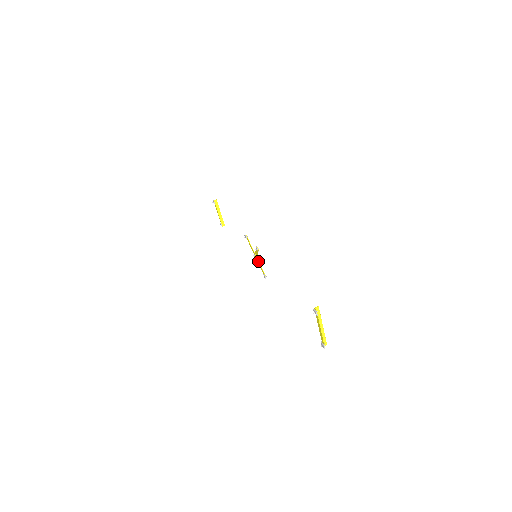
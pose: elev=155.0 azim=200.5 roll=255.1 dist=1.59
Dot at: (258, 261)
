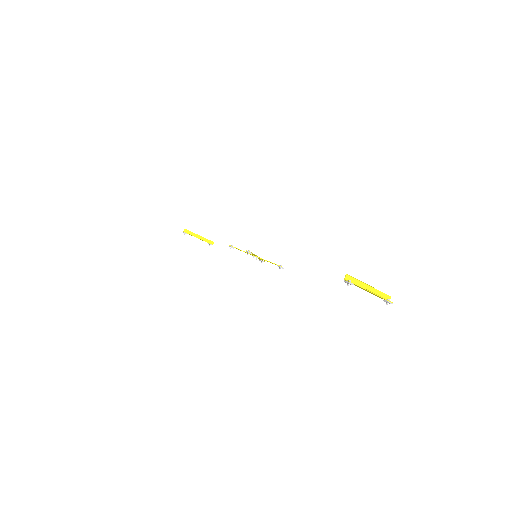
Dot at: (262, 259)
